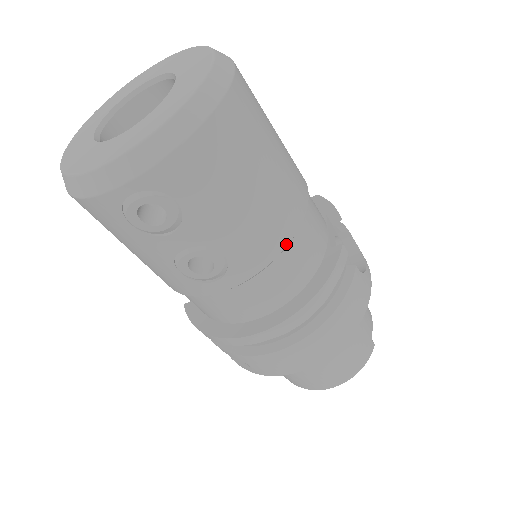
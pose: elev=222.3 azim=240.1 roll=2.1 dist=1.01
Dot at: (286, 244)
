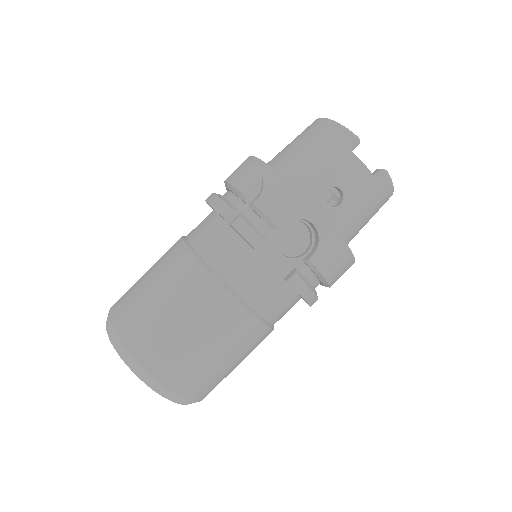
Dot at: (266, 327)
